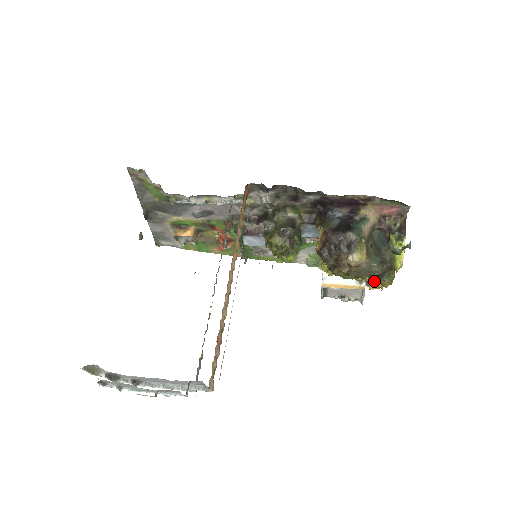
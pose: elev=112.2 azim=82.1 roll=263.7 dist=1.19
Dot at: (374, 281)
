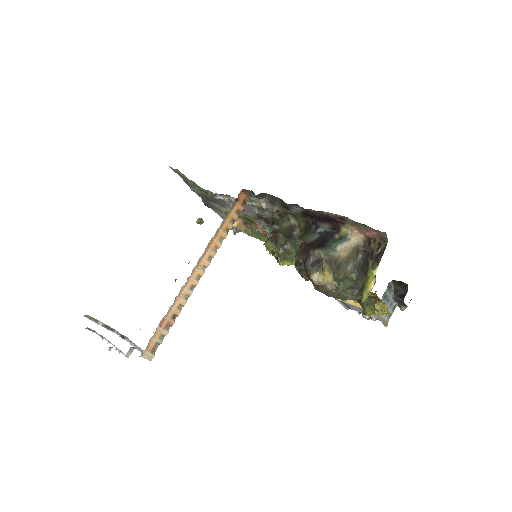
Dot at: occluded
